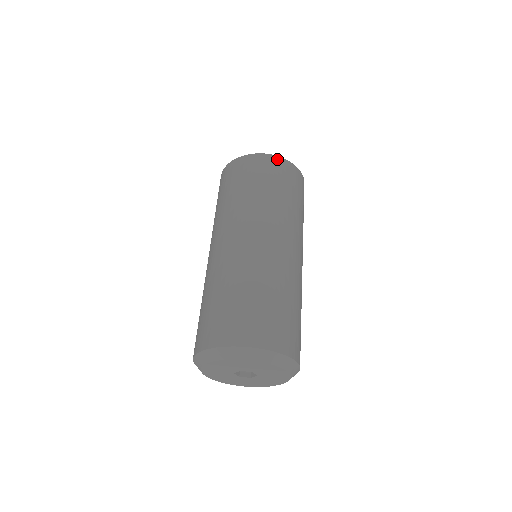
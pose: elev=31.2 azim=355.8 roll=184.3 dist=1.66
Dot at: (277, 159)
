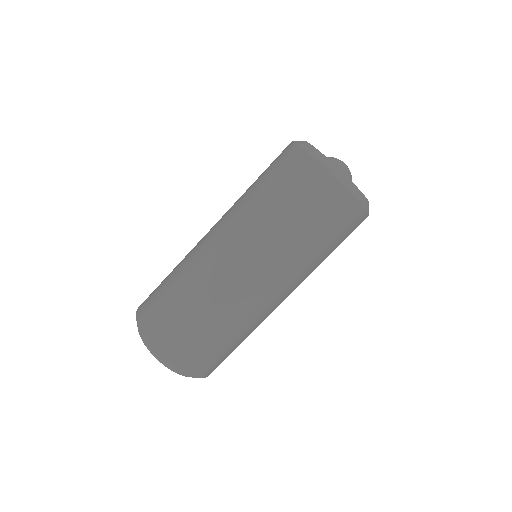
Dot at: (352, 203)
